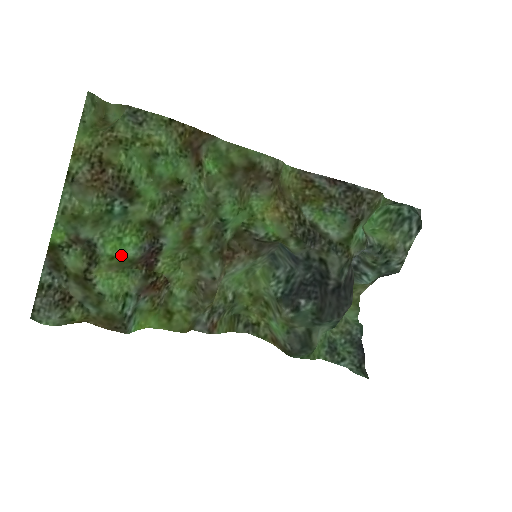
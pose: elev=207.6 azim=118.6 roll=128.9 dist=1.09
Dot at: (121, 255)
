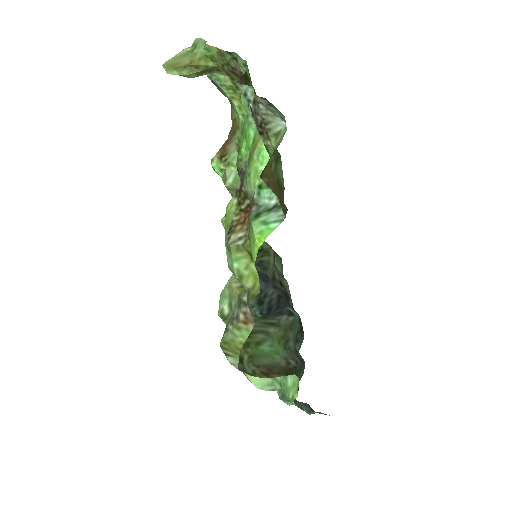
Dot at: (249, 149)
